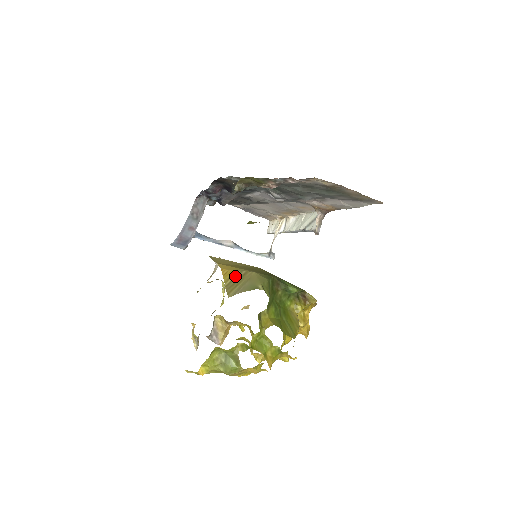
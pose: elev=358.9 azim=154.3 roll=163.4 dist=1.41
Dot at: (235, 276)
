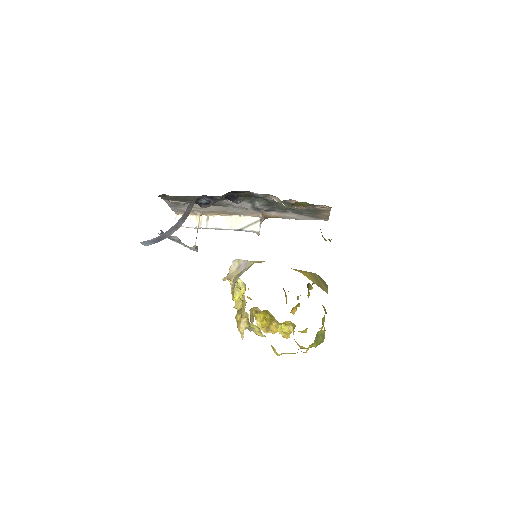
Dot at: (313, 278)
